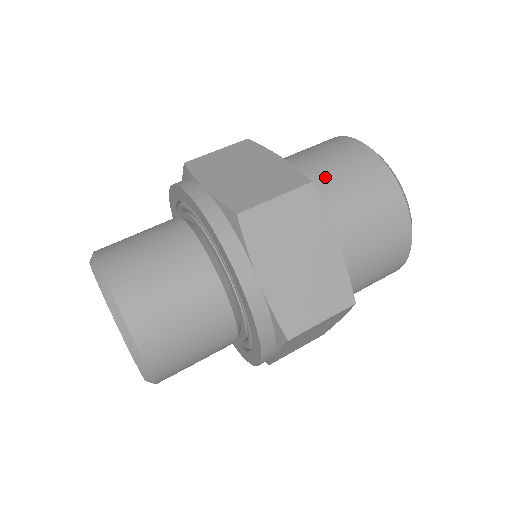
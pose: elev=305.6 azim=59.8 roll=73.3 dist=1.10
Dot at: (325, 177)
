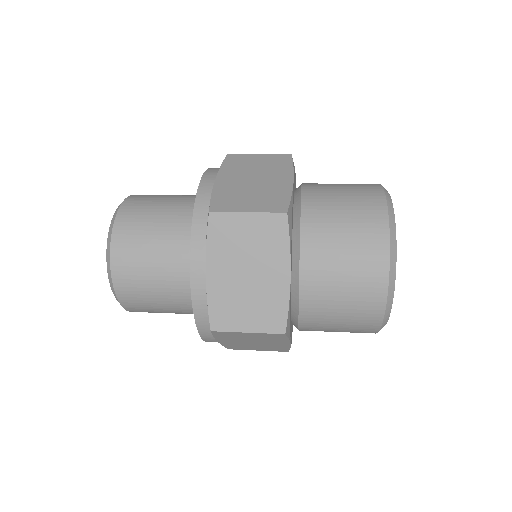
Dot at: occluded
